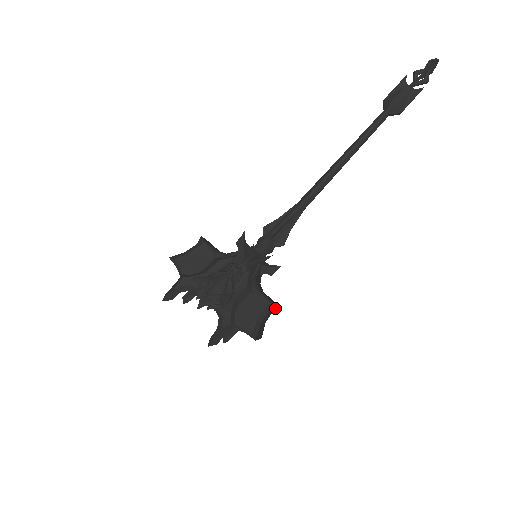
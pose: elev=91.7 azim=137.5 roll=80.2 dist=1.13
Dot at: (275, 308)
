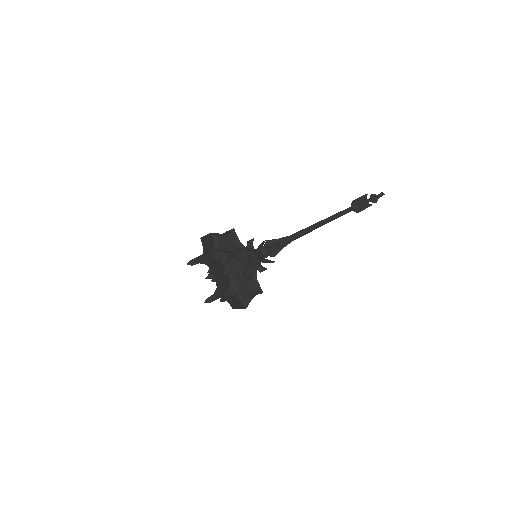
Dot at: occluded
